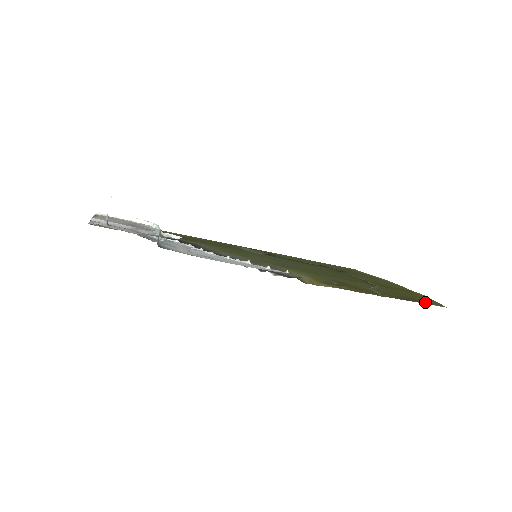
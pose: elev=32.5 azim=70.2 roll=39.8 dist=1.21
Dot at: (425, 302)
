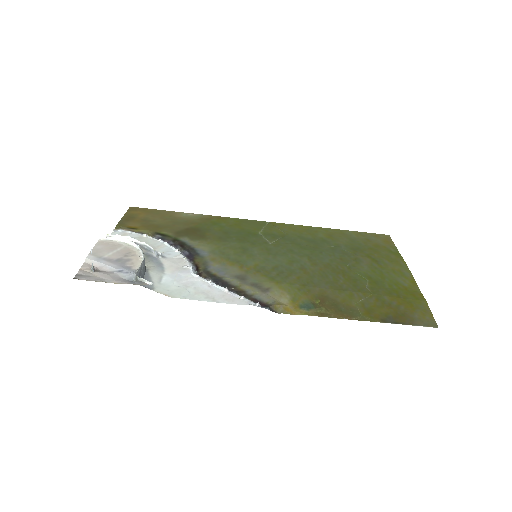
Dot at: (414, 321)
